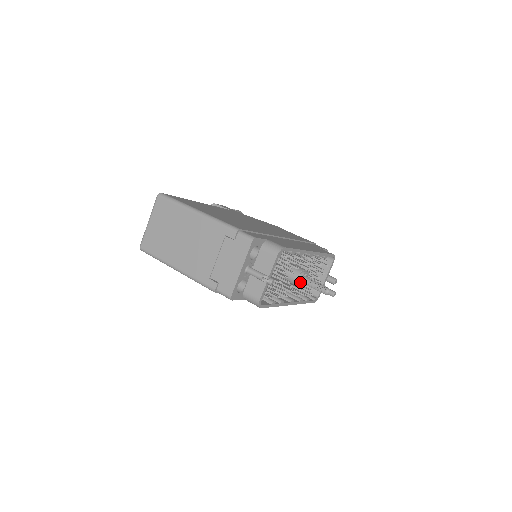
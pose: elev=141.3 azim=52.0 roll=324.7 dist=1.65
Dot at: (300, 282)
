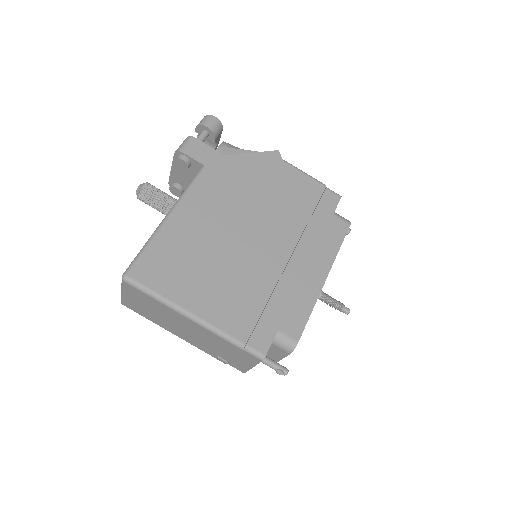
Dot at: occluded
